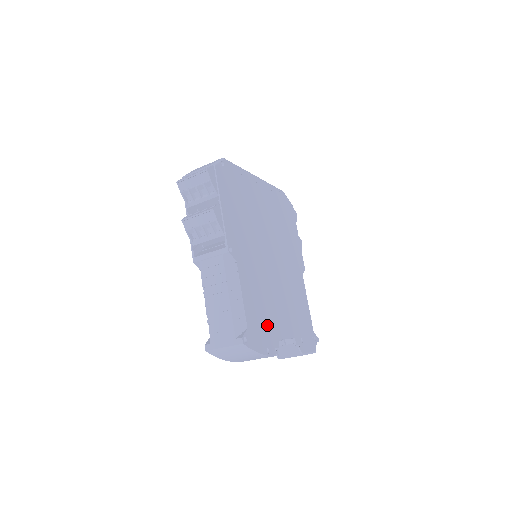
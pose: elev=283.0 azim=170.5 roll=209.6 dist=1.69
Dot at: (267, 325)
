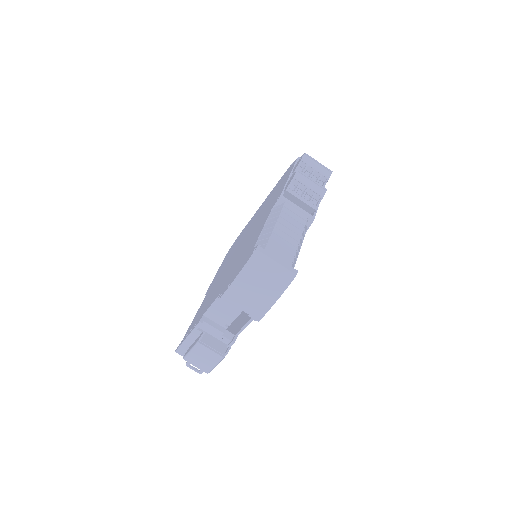
Dot at: occluded
